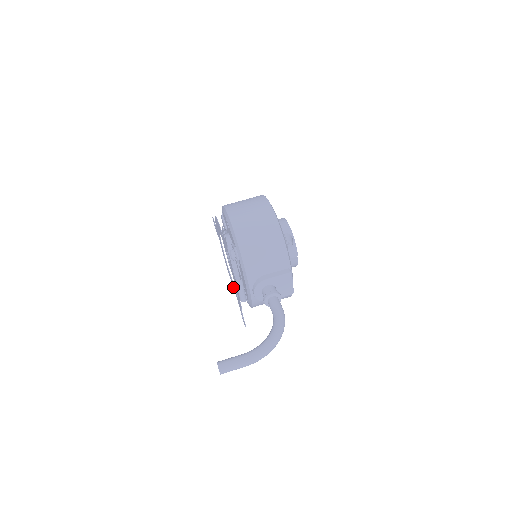
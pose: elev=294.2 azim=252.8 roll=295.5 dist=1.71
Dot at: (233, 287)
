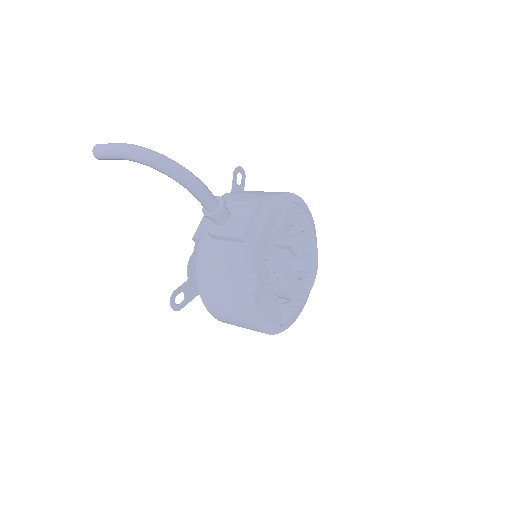
Dot at: occluded
